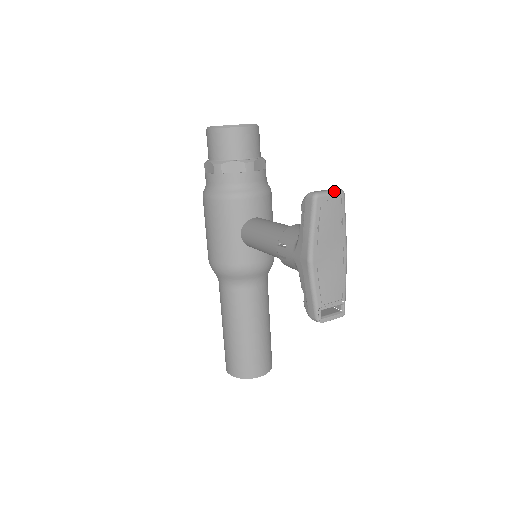
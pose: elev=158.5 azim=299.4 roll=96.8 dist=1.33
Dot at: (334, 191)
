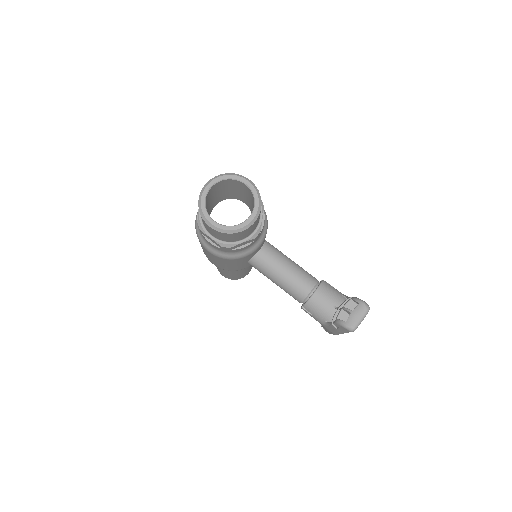
Dot at: occluded
